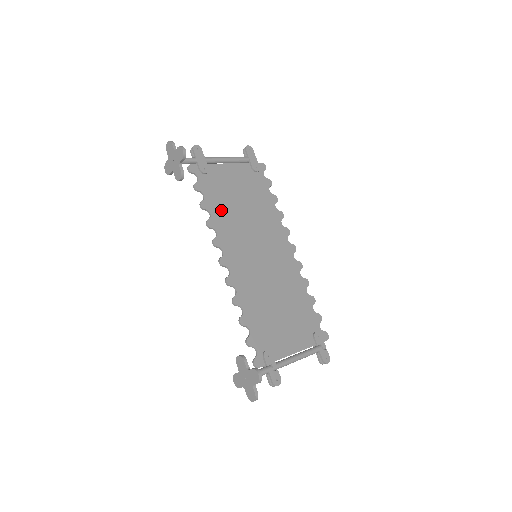
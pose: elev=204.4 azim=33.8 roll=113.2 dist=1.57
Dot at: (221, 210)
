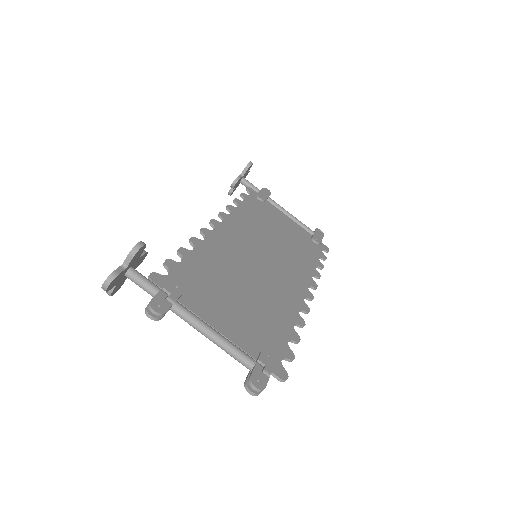
Dot at: (251, 216)
